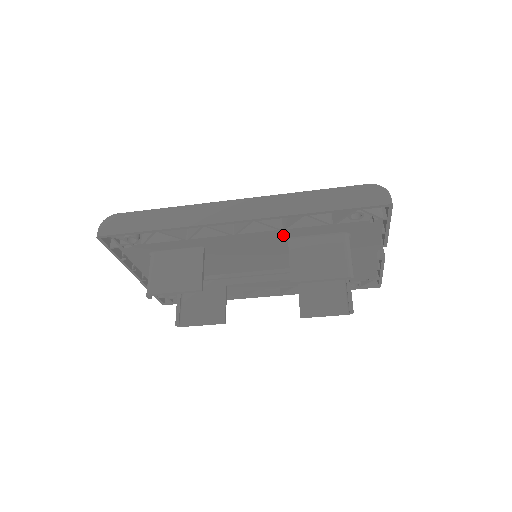
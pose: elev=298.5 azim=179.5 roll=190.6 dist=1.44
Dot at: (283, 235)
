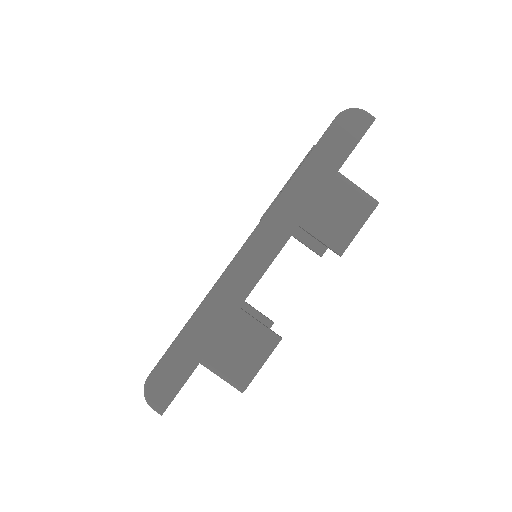
Dot at: occluded
